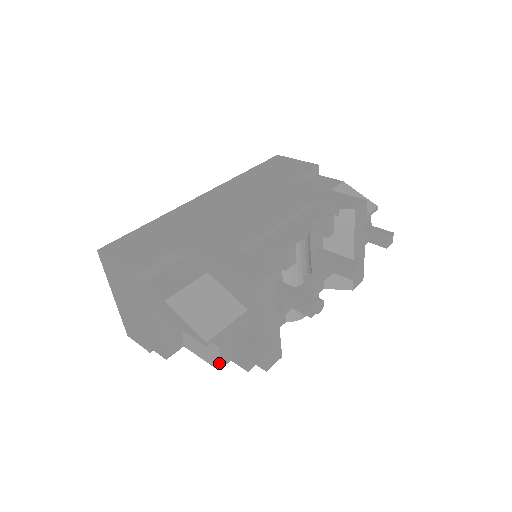
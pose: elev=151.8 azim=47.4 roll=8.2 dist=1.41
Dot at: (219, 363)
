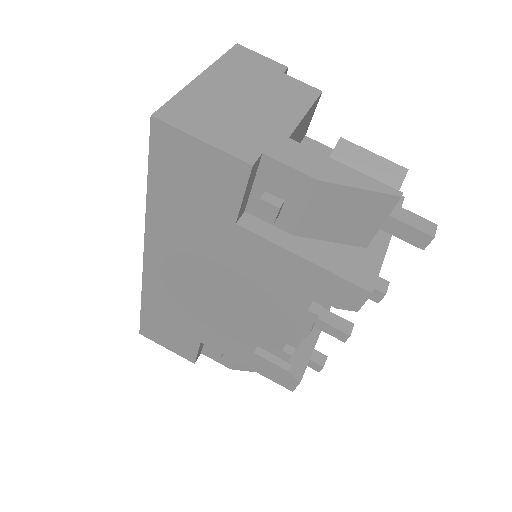
Dot at: occluded
